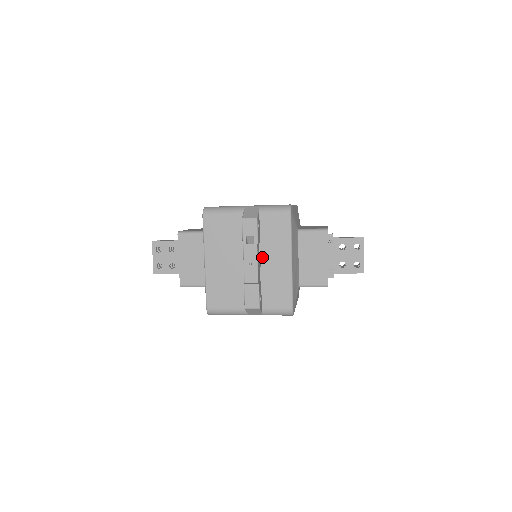
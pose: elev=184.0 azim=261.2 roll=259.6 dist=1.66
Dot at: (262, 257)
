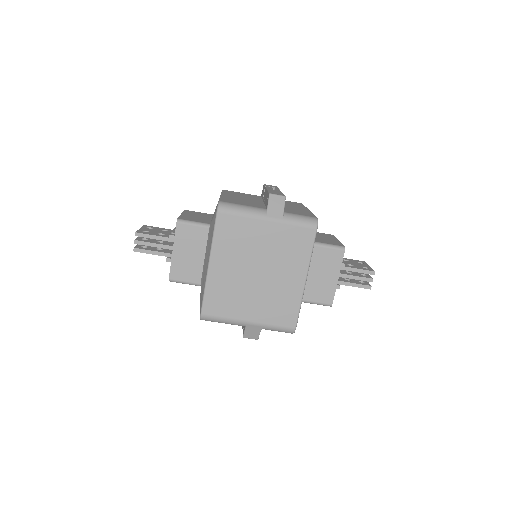
Dot at: occluded
